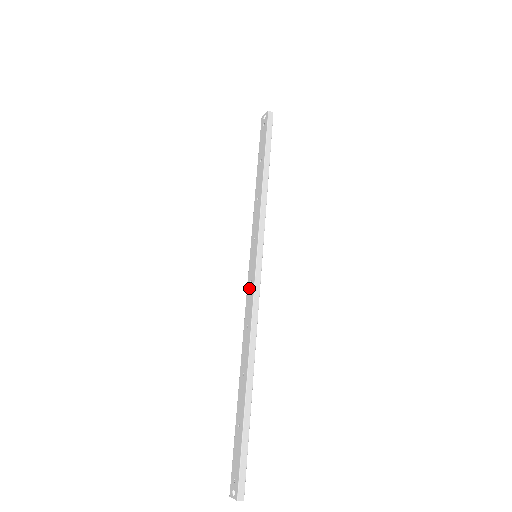
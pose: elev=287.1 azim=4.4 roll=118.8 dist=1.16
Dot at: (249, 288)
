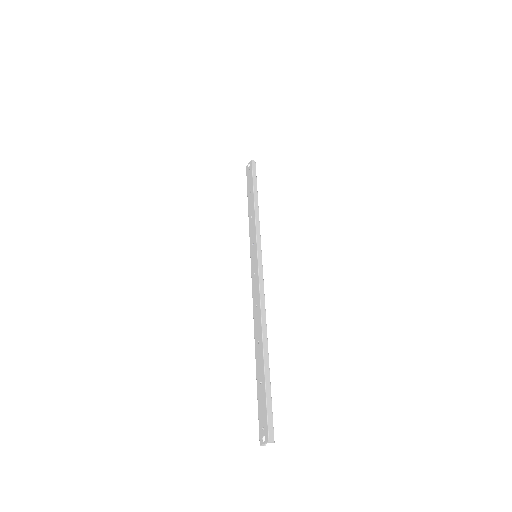
Dot at: (254, 279)
